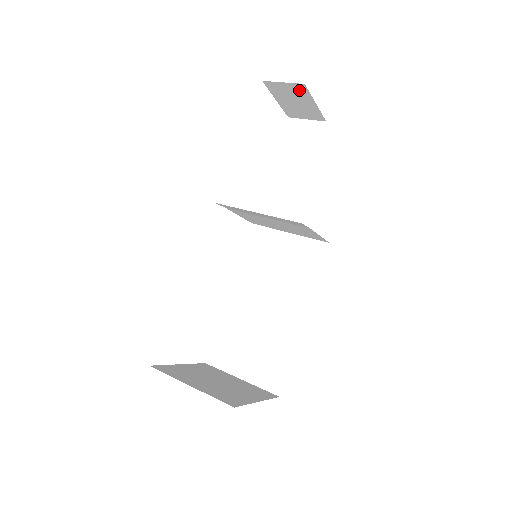
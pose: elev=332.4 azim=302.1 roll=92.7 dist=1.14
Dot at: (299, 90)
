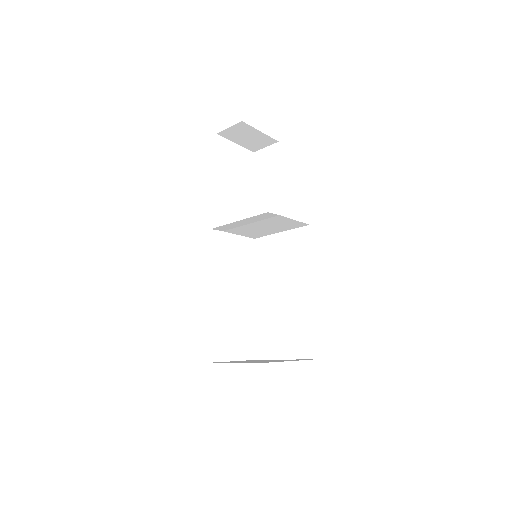
Dot at: (243, 128)
